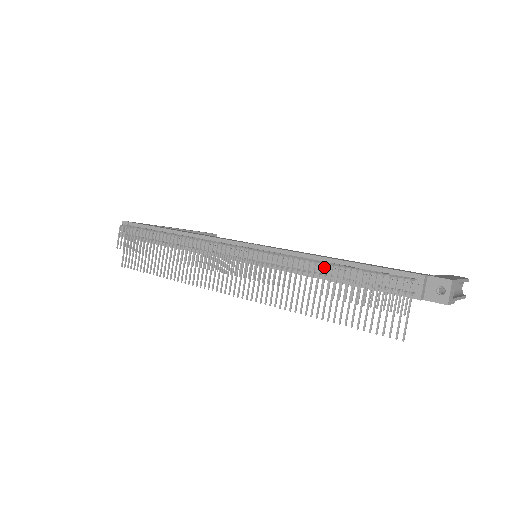
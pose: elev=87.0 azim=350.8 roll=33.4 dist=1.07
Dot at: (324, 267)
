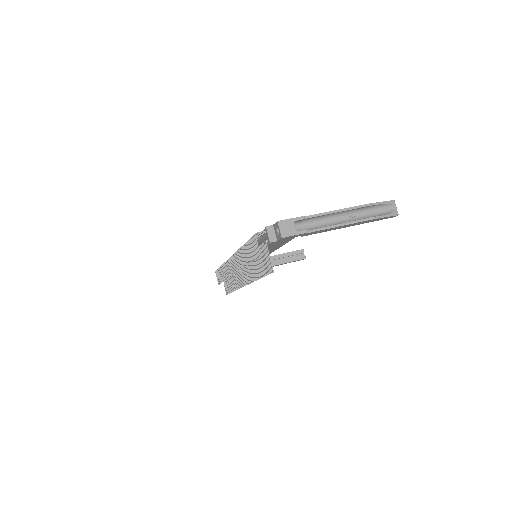
Dot at: occluded
